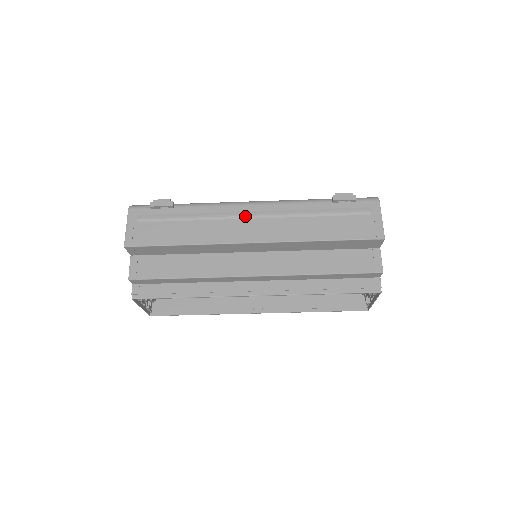
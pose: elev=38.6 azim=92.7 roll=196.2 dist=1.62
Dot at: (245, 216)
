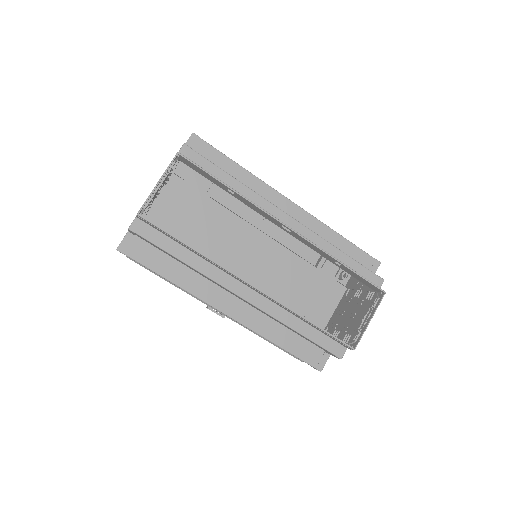
Dot at: occluded
